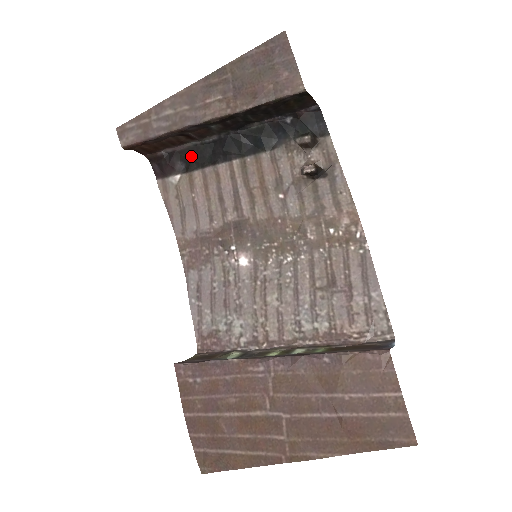
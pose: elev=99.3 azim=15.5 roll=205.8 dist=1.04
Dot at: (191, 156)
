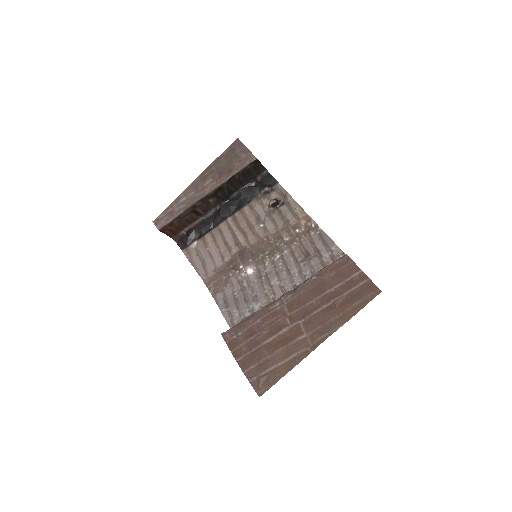
Dot at: (201, 227)
